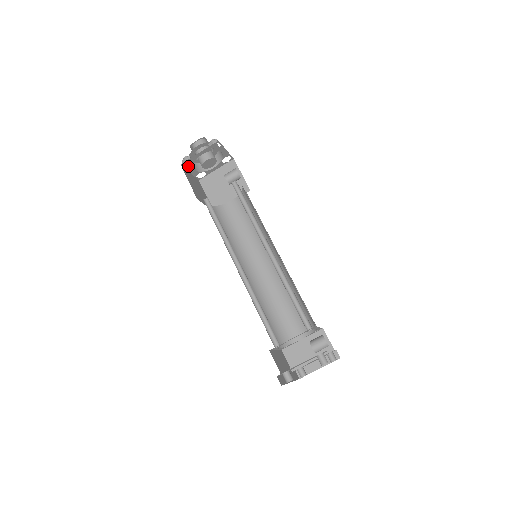
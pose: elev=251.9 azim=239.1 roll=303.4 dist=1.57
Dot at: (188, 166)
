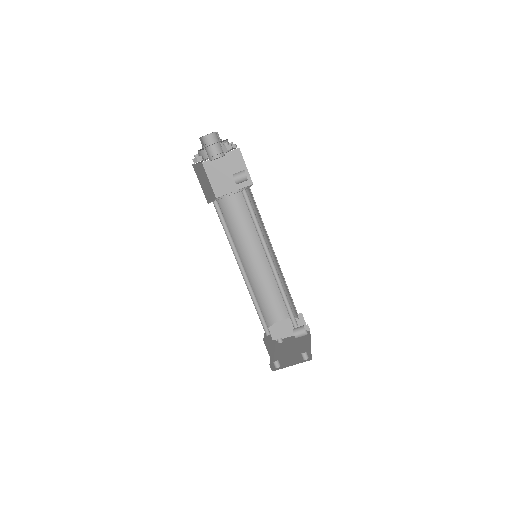
Dot at: (198, 162)
